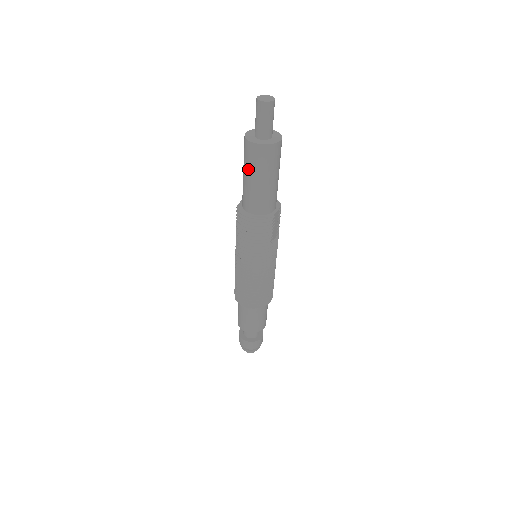
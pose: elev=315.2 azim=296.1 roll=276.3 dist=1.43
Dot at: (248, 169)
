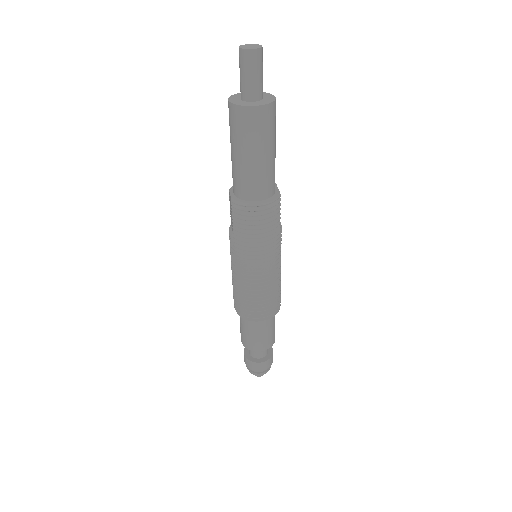
Dot at: (247, 144)
